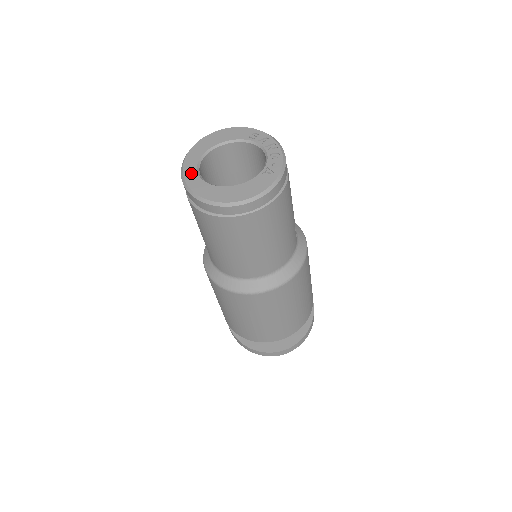
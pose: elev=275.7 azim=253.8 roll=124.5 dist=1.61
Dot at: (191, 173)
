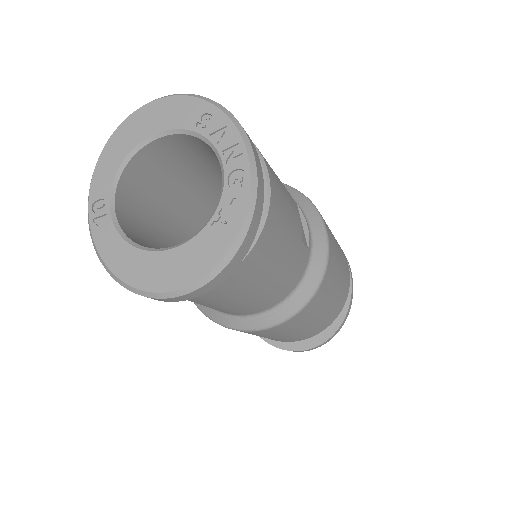
Dot at: (100, 212)
